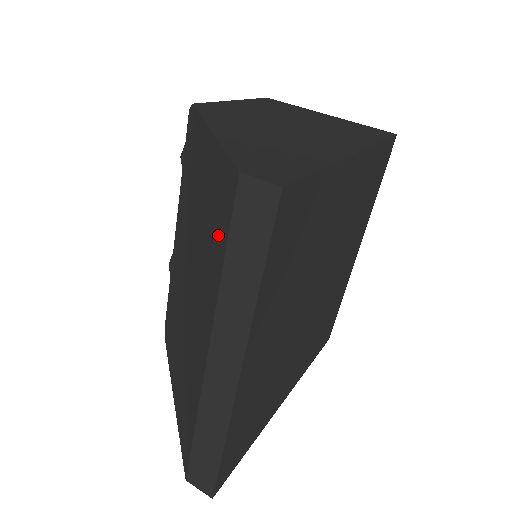
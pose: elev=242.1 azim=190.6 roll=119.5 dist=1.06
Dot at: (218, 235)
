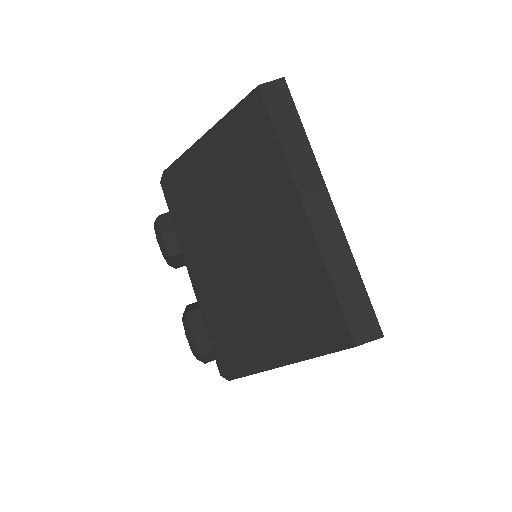
Dot at: (260, 142)
